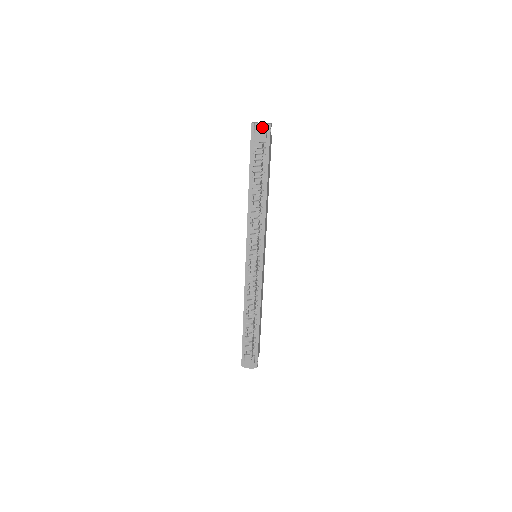
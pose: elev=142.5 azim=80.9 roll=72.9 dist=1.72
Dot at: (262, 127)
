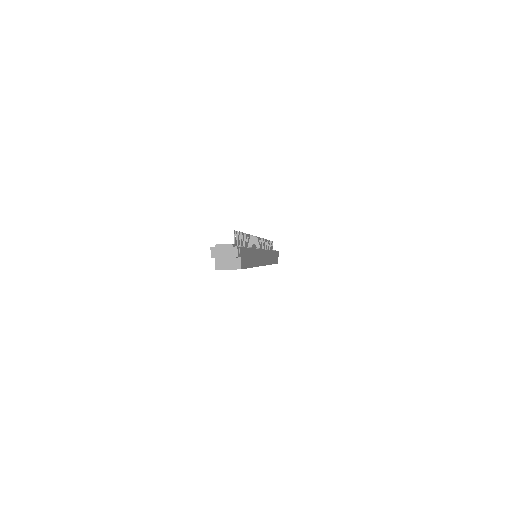
Dot at: occluded
